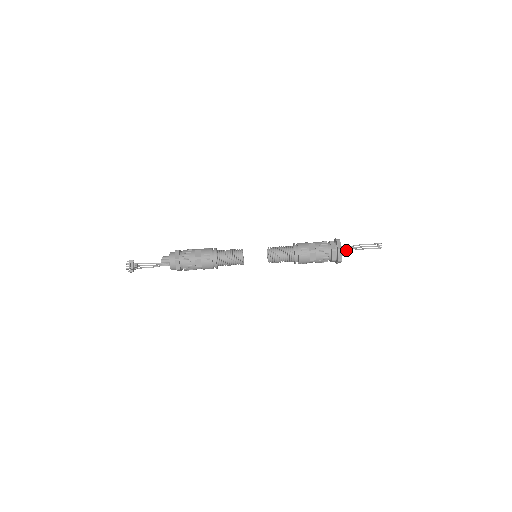
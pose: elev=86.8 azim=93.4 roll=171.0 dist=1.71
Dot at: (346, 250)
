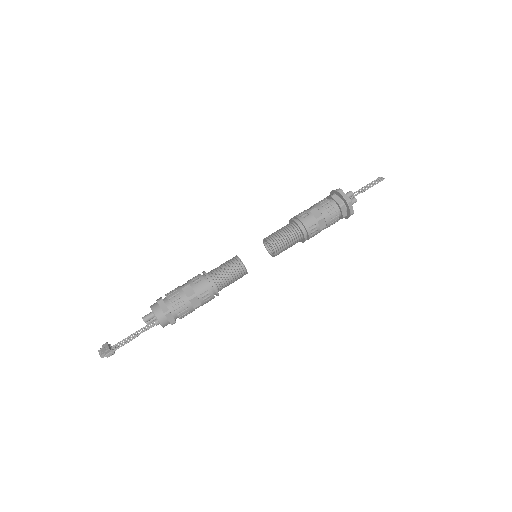
Dot at: (348, 193)
